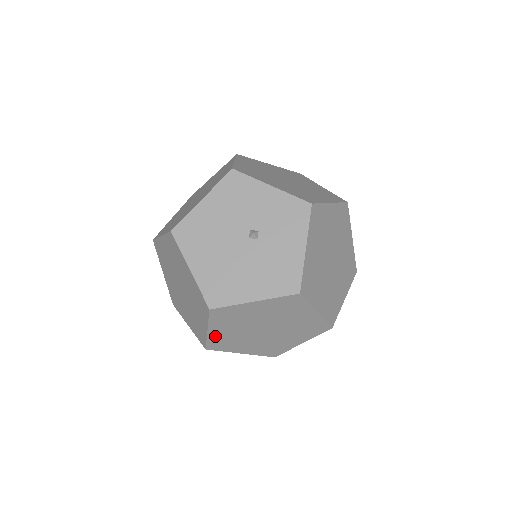
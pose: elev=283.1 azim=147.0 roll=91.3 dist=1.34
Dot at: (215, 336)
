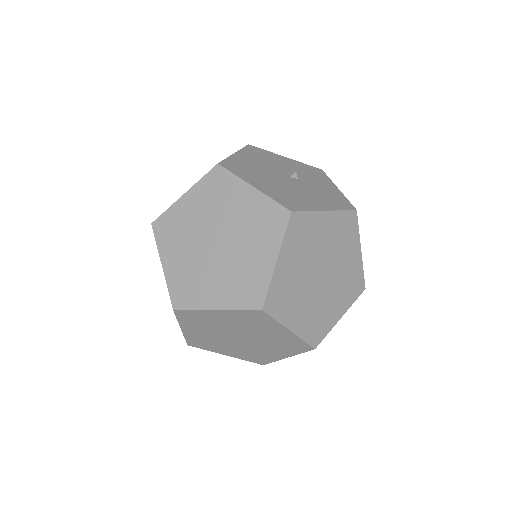
Dot at: (279, 277)
